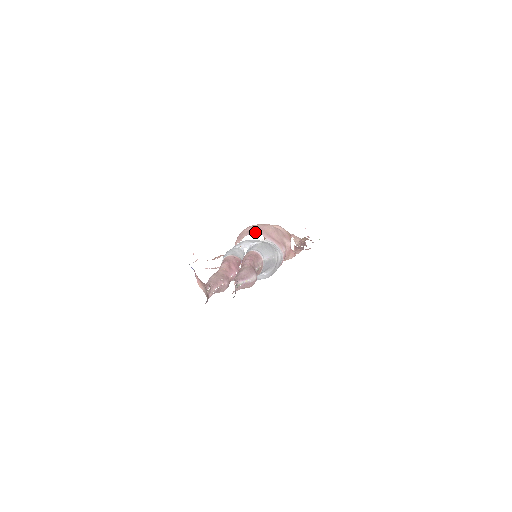
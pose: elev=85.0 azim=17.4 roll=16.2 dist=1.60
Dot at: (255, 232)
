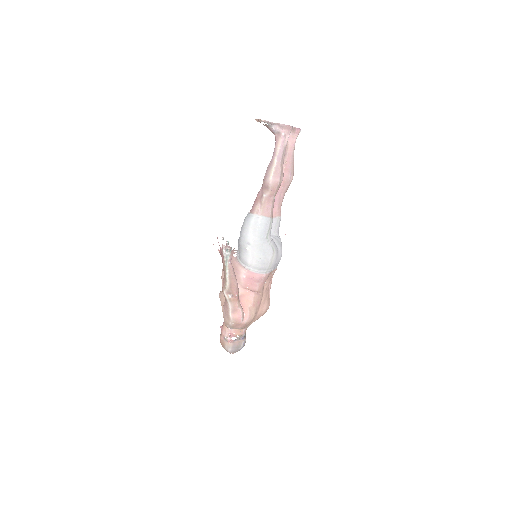
Dot at: occluded
